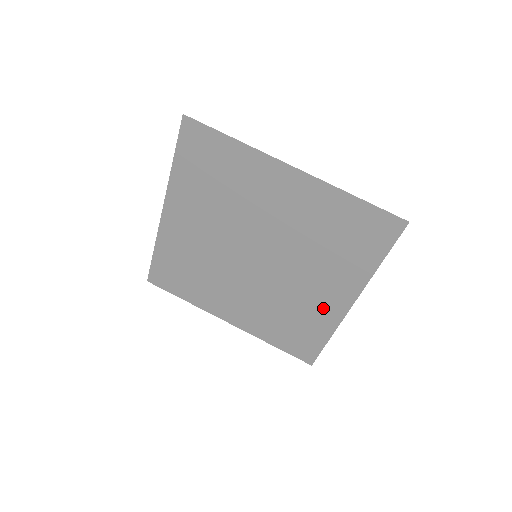
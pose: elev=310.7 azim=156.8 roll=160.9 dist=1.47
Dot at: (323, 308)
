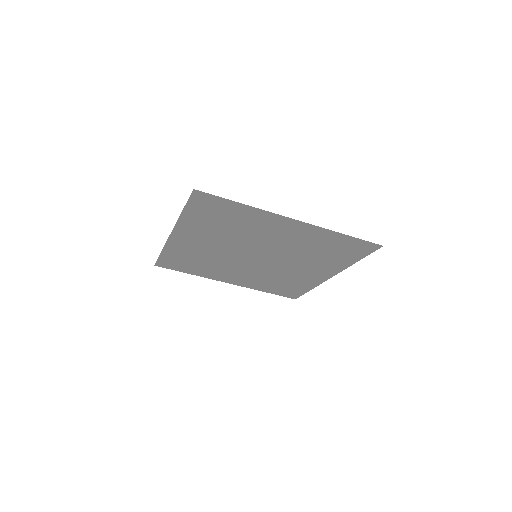
Dot at: (309, 278)
